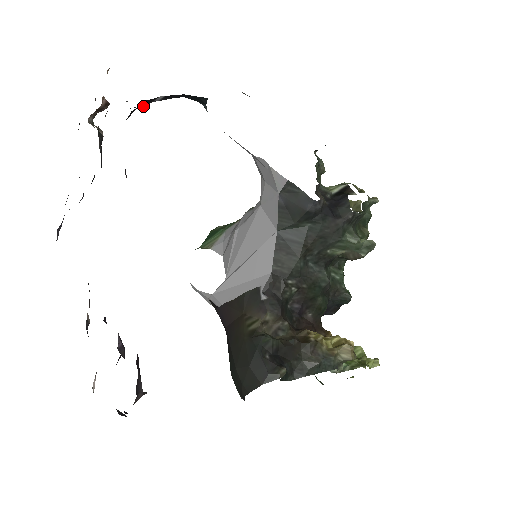
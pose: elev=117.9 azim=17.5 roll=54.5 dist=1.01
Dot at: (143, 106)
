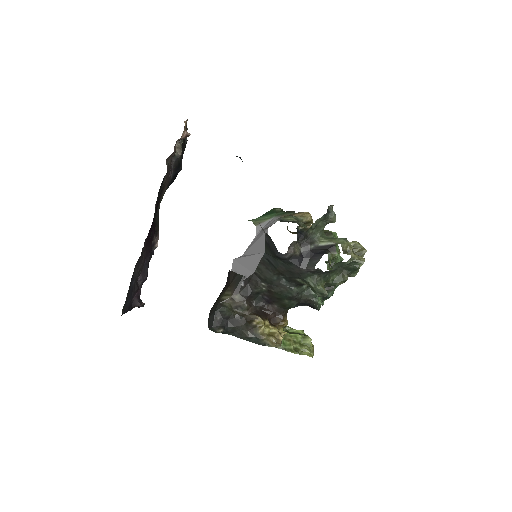
Dot at: occluded
